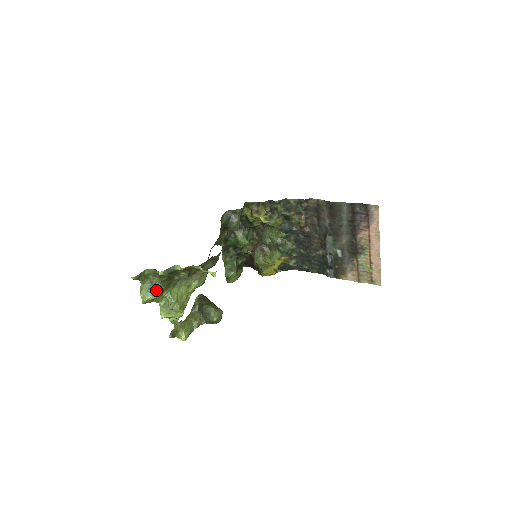
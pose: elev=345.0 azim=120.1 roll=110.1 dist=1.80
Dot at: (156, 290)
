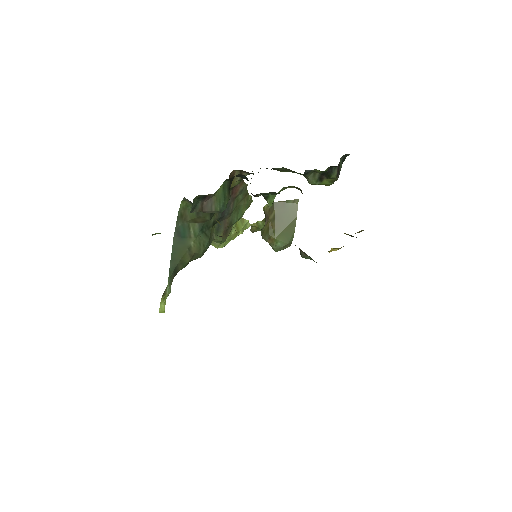
Dot at: occluded
